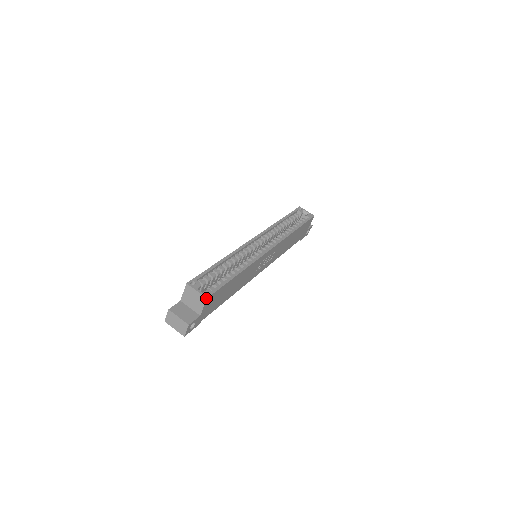
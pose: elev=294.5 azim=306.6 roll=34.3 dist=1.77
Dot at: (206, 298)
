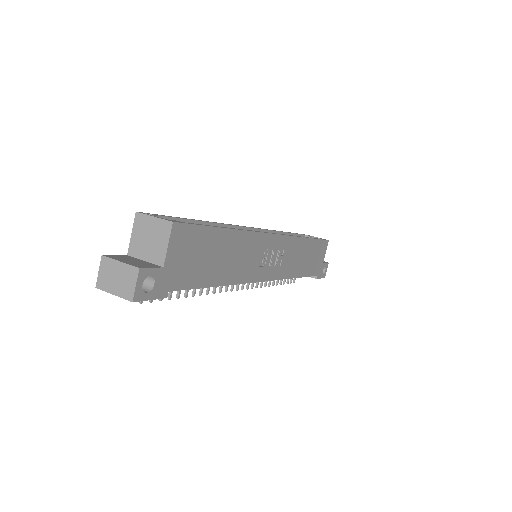
Dot at: (171, 222)
